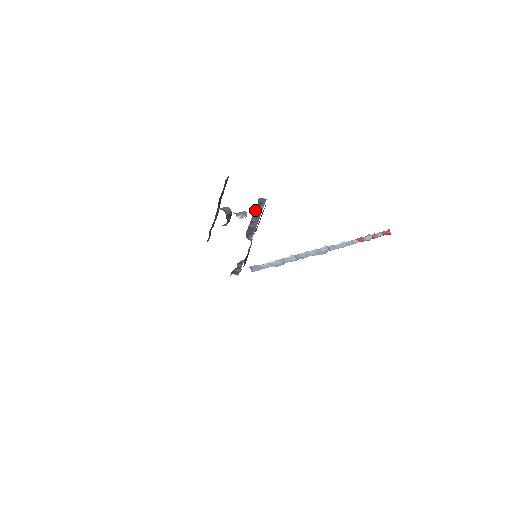
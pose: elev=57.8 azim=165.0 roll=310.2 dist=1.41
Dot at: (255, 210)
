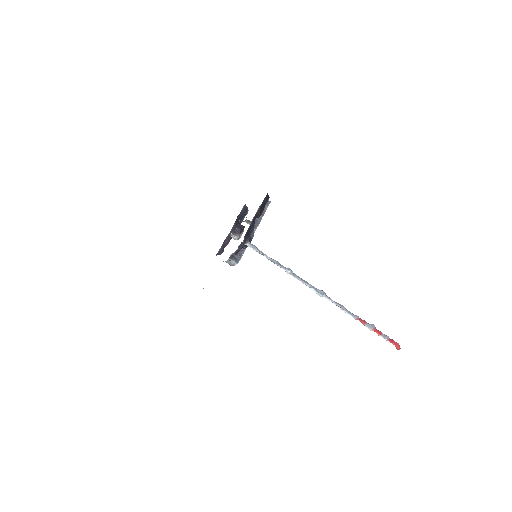
Dot at: occluded
